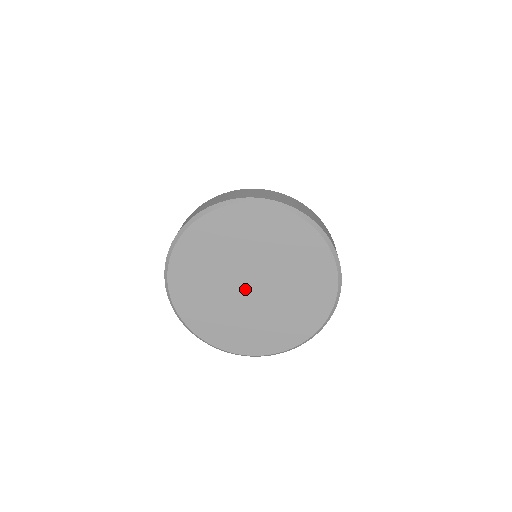
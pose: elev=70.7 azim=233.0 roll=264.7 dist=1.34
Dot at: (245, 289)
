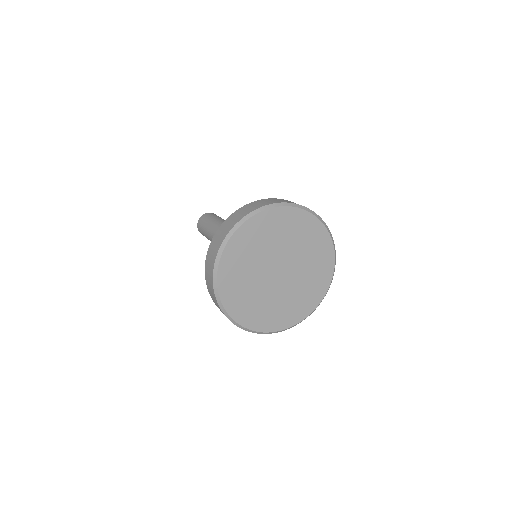
Dot at: (274, 270)
